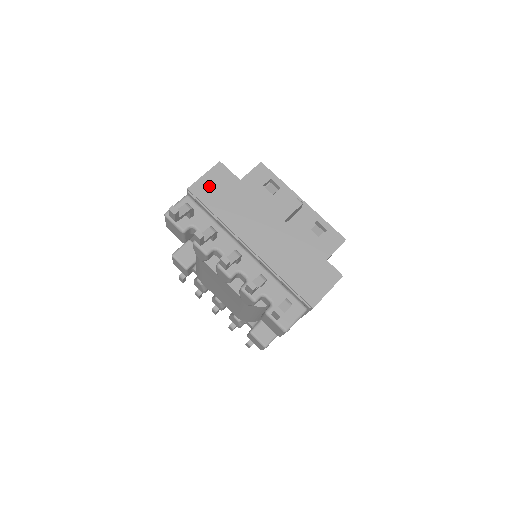
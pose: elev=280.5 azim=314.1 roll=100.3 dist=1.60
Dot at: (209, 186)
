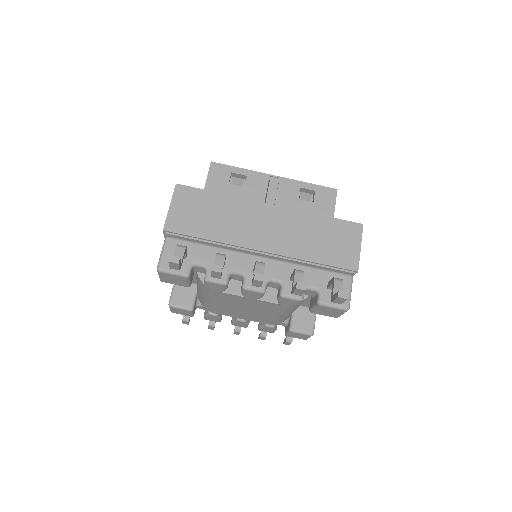
Dot at: (183, 215)
